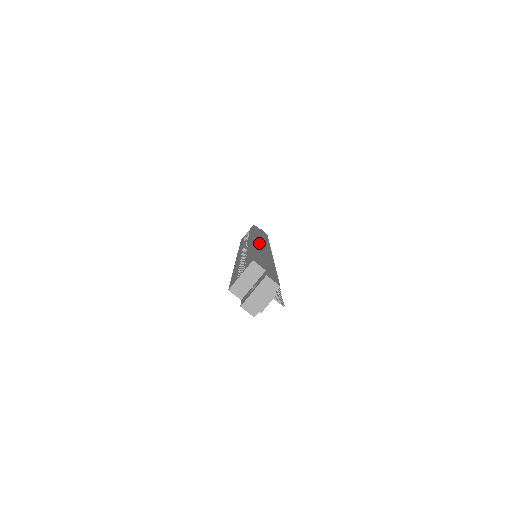
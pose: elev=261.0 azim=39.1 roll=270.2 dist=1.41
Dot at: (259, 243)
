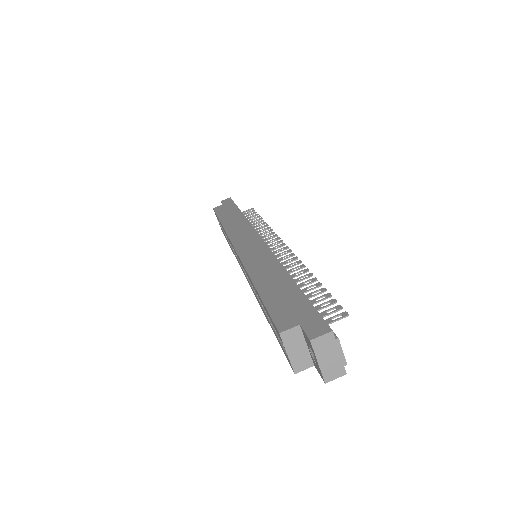
Dot at: (246, 251)
